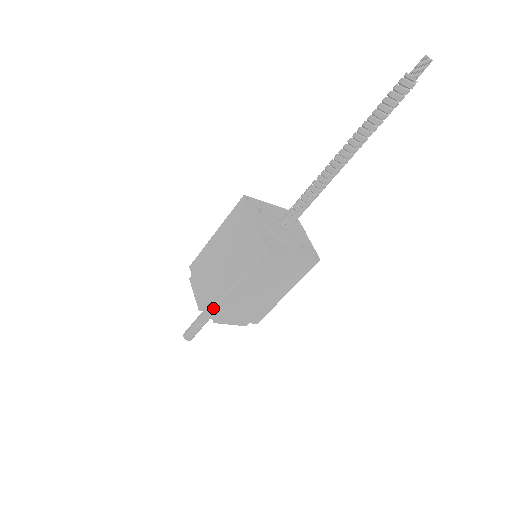
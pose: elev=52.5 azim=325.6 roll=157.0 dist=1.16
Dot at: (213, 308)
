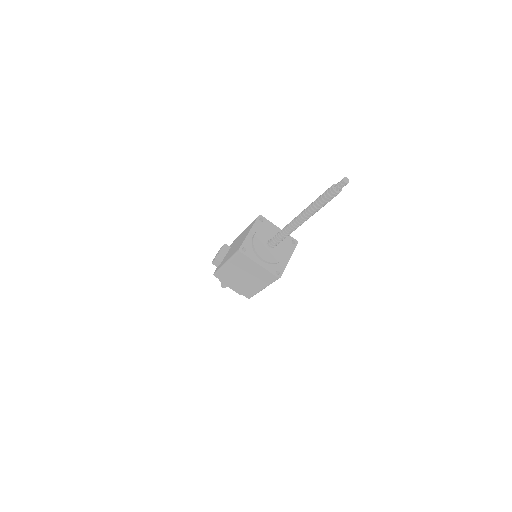
Dot at: occluded
